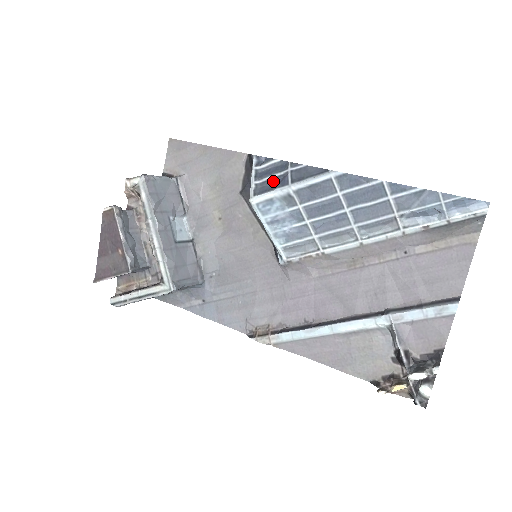
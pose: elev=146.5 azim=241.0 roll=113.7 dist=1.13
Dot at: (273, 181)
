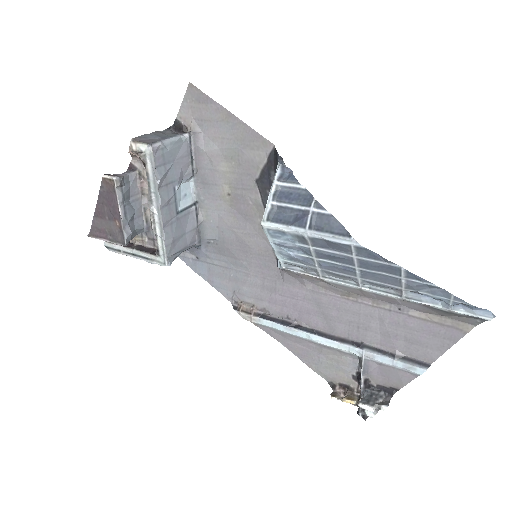
Dot at: (291, 212)
